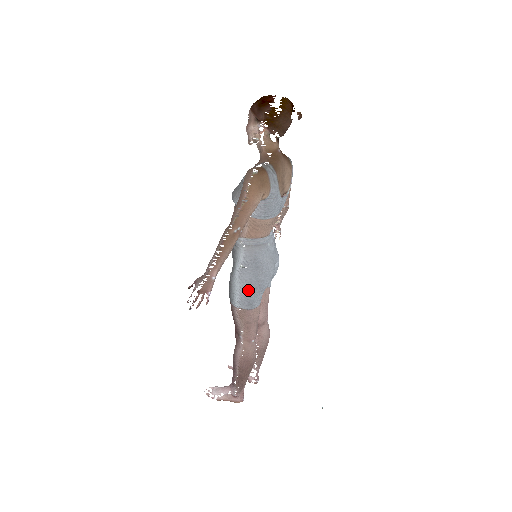
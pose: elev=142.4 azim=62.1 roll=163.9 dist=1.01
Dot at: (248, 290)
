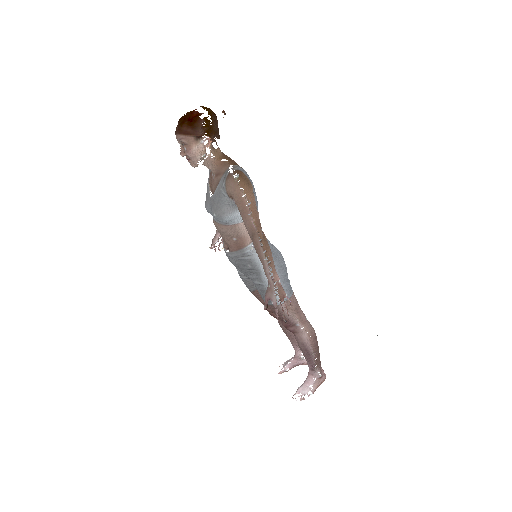
Dot at: (282, 281)
